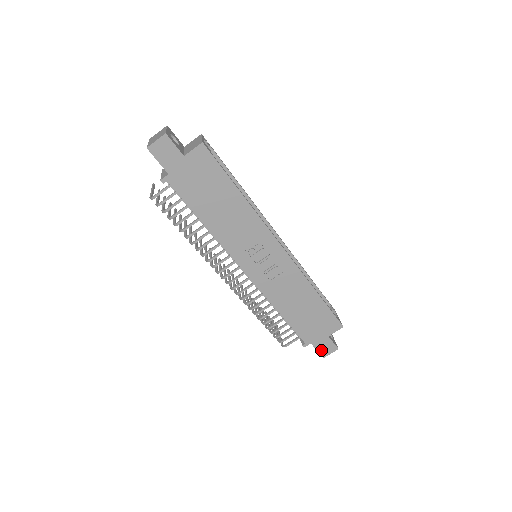
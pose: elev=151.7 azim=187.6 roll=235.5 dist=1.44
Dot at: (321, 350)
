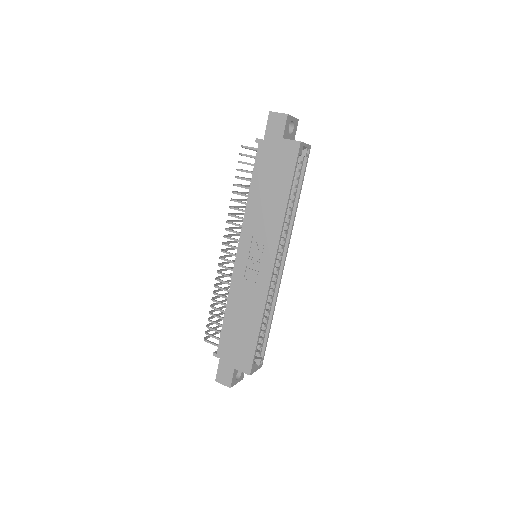
Dot at: (220, 373)
